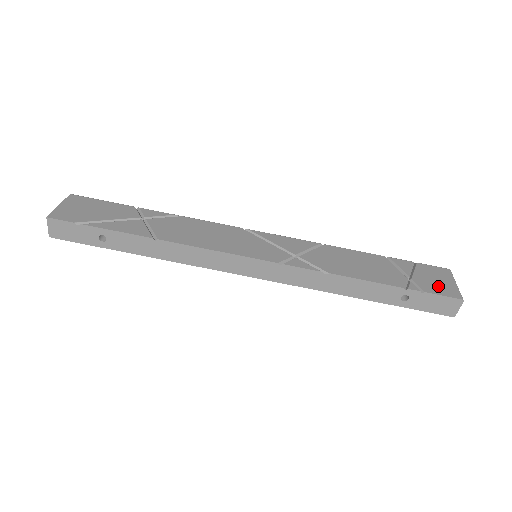
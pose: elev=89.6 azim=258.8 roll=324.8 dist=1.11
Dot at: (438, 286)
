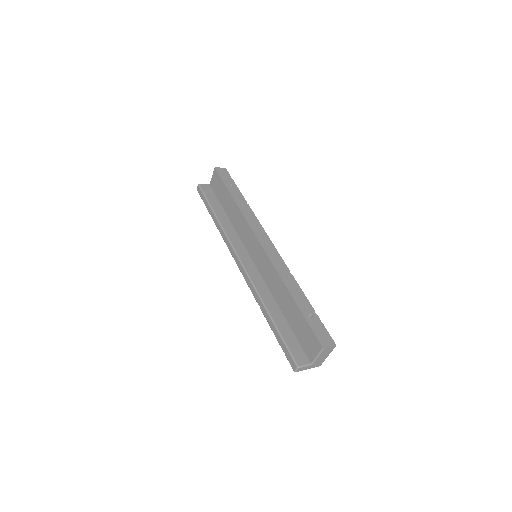
Dot at: occluded
